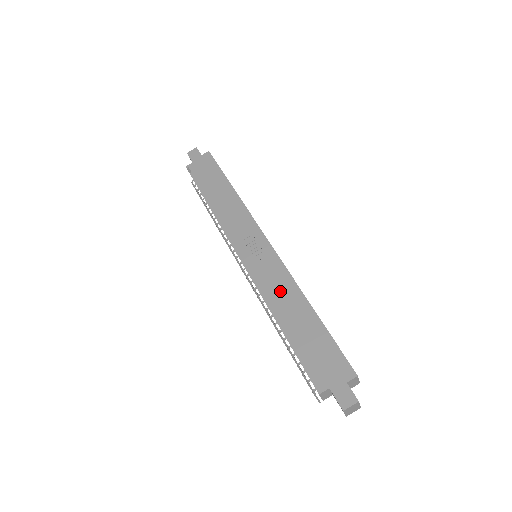
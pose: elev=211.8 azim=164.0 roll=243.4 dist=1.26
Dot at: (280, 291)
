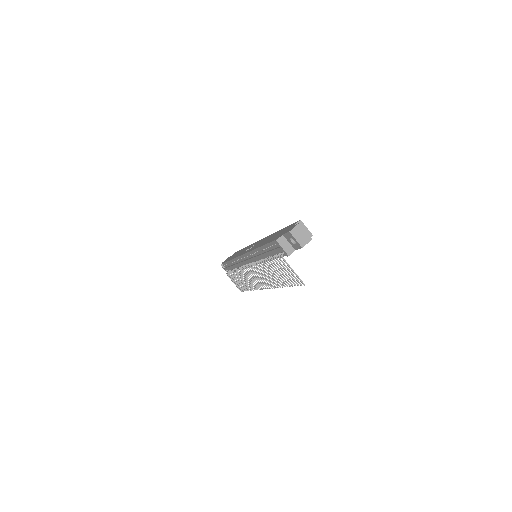
Dot at: (262, 242)
